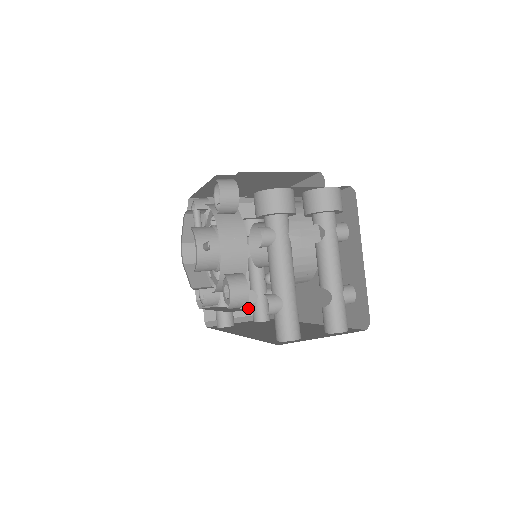
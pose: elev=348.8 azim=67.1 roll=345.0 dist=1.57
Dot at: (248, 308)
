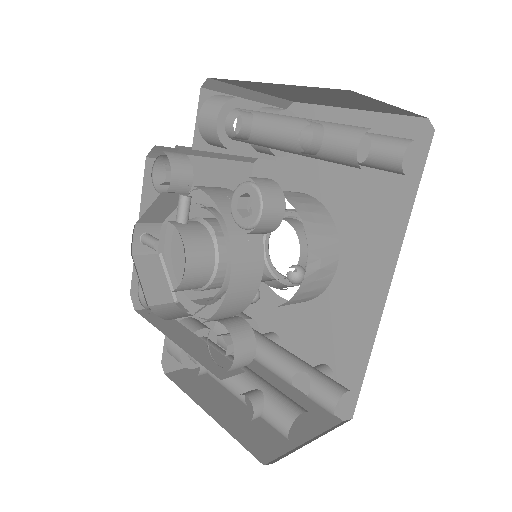
Dot at: (311, 425)
